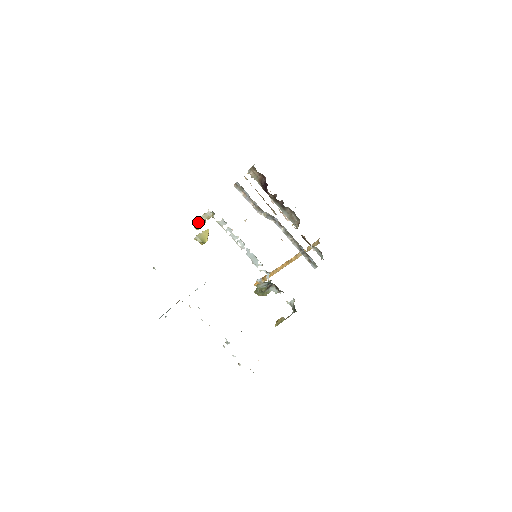
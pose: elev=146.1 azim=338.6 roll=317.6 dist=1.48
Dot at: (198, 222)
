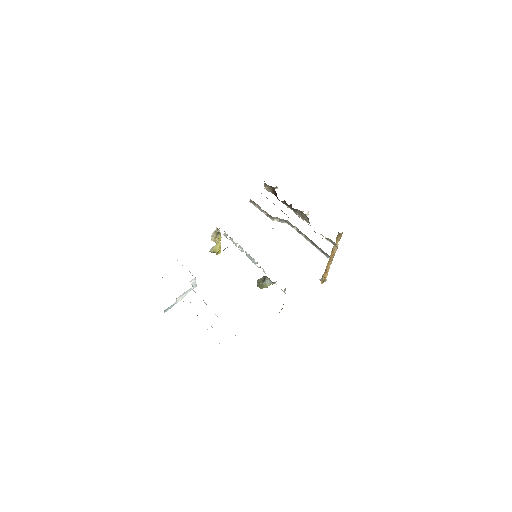
Dot at: (213, 238)
